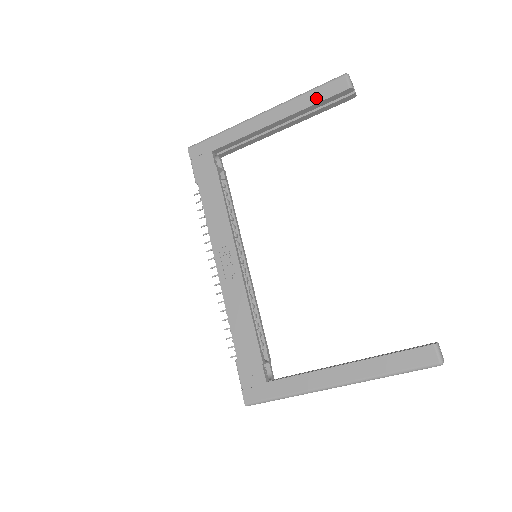
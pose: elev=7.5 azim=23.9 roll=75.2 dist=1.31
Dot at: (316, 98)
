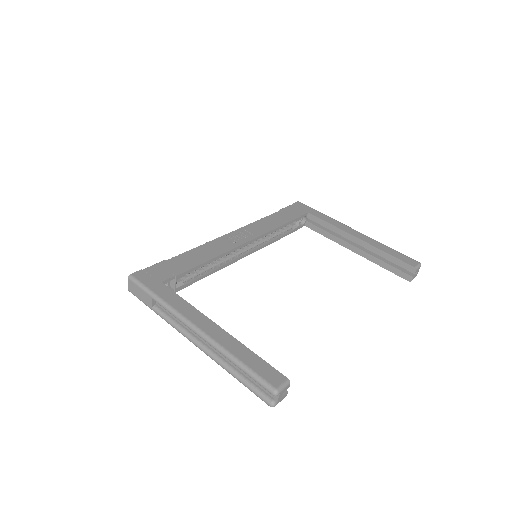
Dot at: (392, 253)
